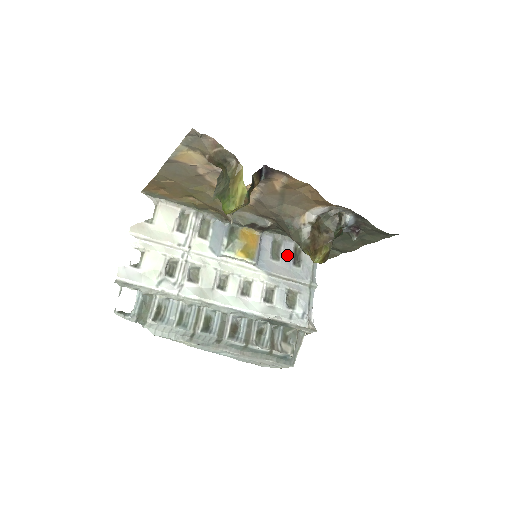
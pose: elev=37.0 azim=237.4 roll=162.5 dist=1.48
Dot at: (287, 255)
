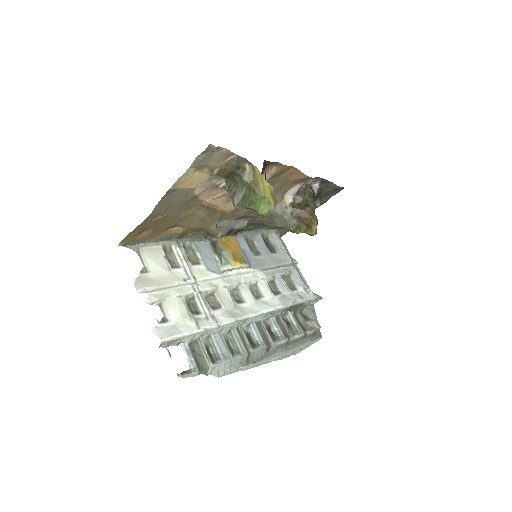
Dot at: (262, 247)
